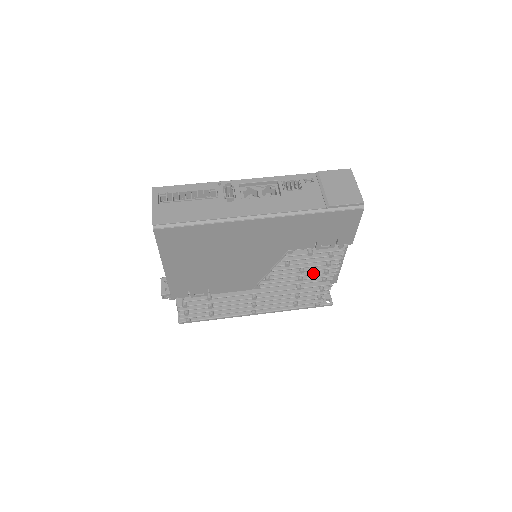
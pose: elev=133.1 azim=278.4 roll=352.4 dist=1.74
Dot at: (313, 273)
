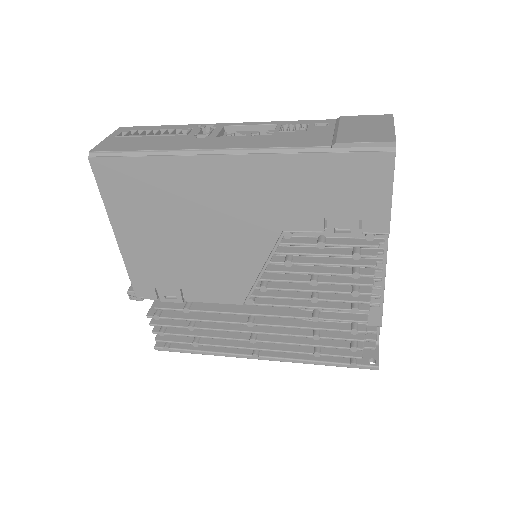
Dot at: (333, 290)
